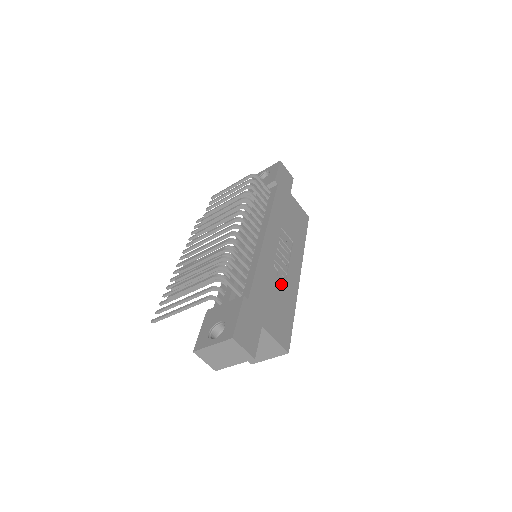
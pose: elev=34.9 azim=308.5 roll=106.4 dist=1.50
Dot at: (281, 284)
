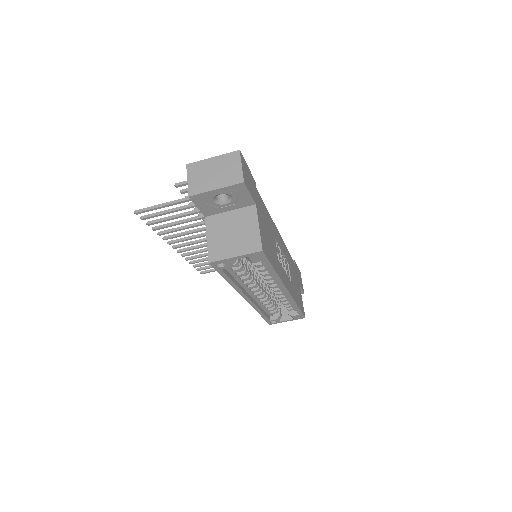
Dot at: (276, 251)
